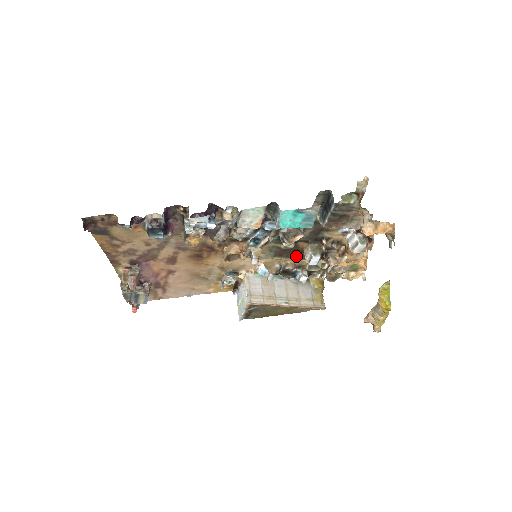
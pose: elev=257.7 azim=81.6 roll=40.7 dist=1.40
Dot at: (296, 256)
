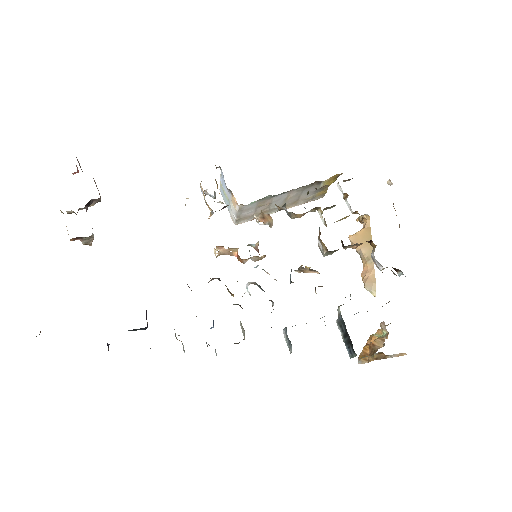
Dot at: occluded
